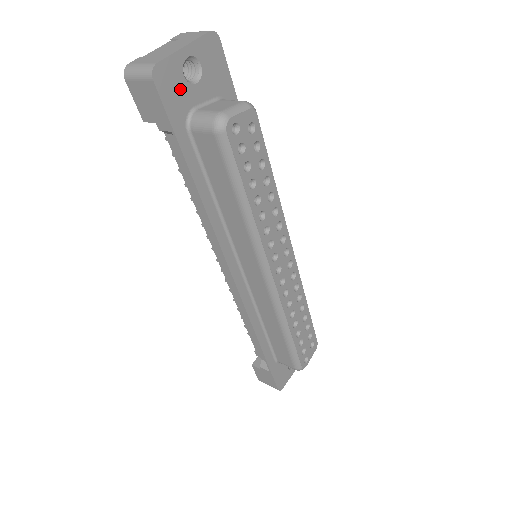
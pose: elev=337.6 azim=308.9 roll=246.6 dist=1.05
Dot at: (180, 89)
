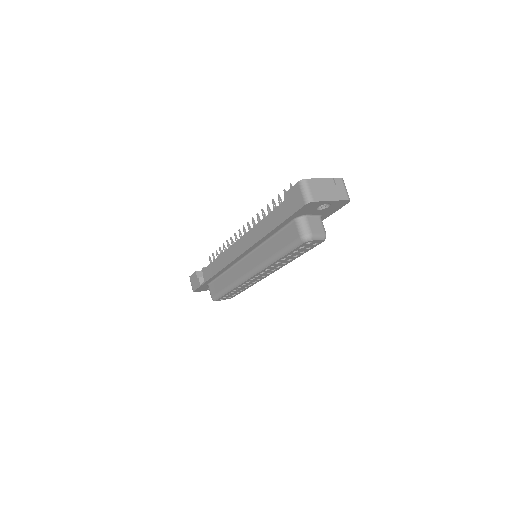
Dot at: (311, 209)
